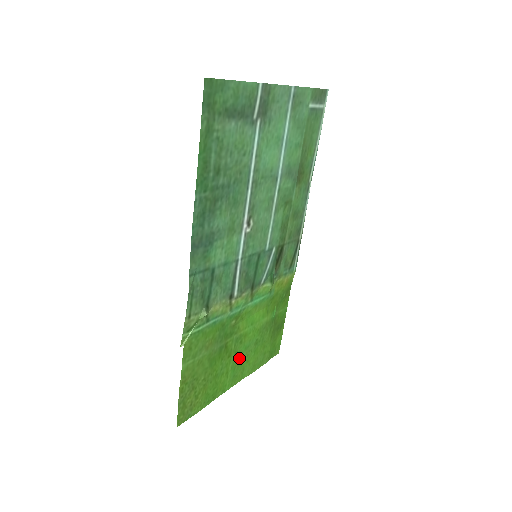
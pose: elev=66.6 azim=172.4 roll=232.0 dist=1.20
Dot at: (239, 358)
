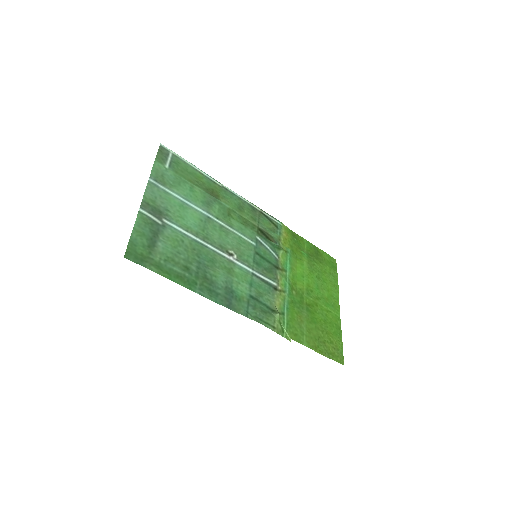
Dot at: (322, 297)
